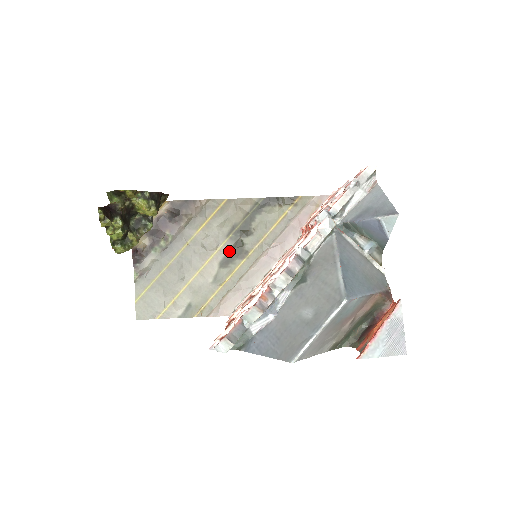
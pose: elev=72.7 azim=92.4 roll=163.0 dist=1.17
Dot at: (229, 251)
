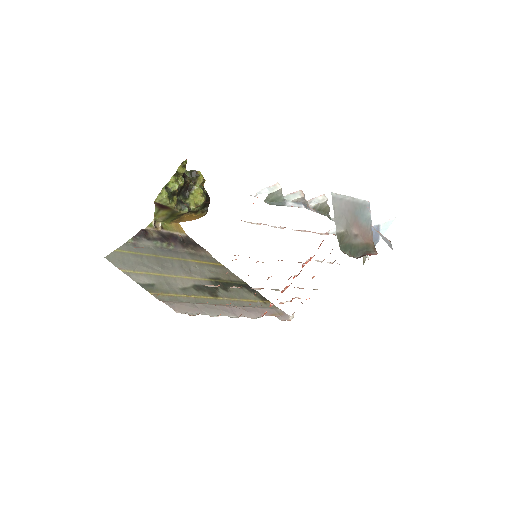
Dot at: occluded
